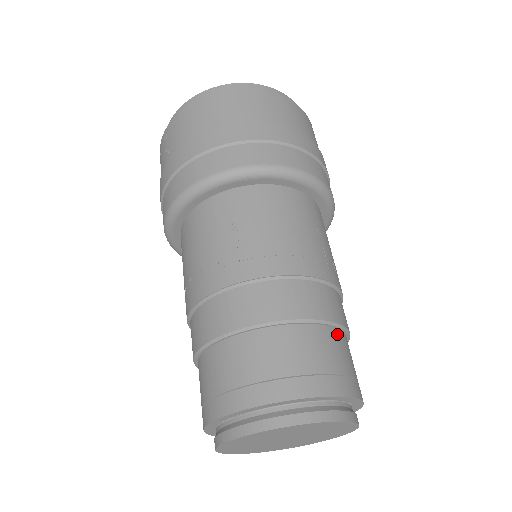
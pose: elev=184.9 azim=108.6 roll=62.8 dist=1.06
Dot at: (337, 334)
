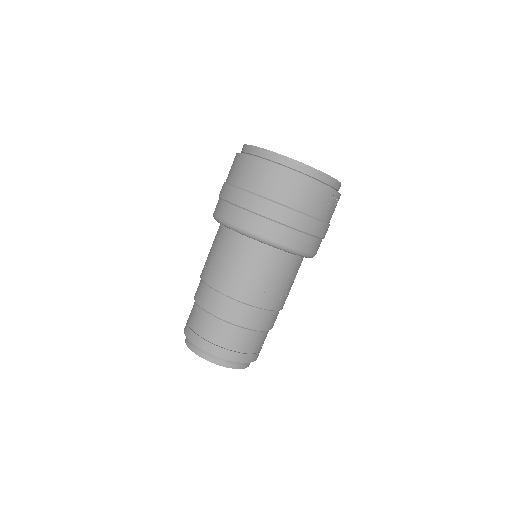
Dot at: (235, 329)
